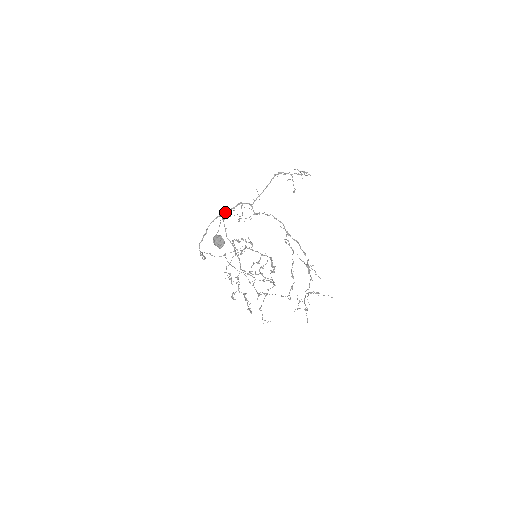
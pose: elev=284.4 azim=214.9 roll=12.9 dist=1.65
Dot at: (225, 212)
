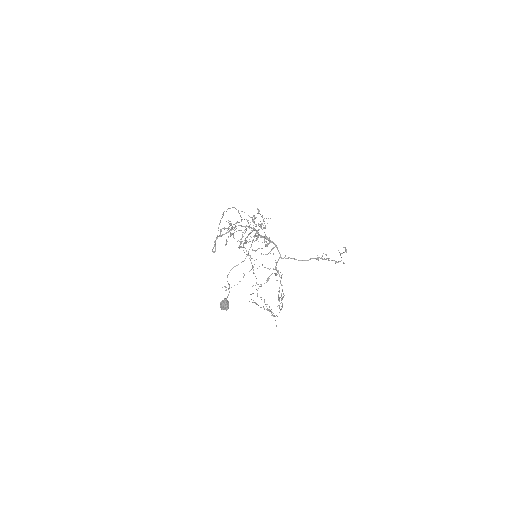
Dot at: occluded
